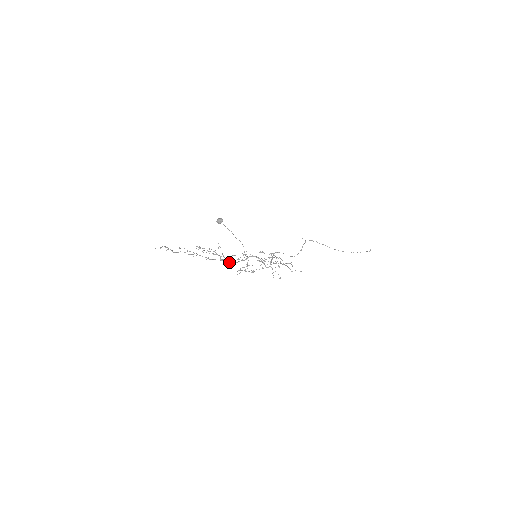
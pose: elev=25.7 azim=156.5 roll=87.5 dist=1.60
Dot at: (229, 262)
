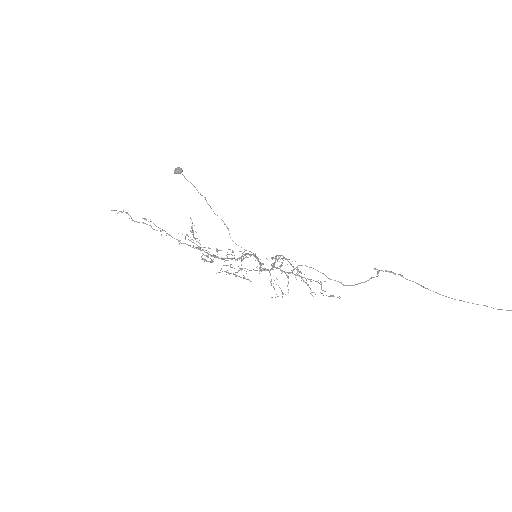
Dot at: (210, 254)
